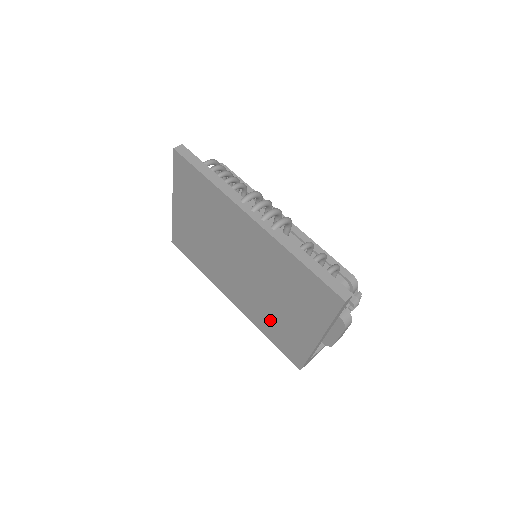
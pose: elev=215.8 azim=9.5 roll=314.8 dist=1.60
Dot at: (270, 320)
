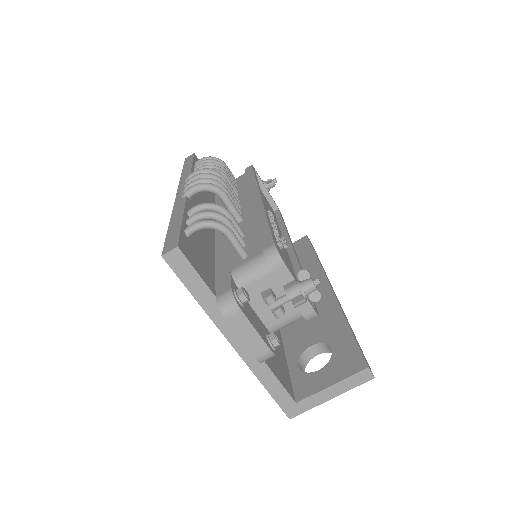
Dot at: occluded
